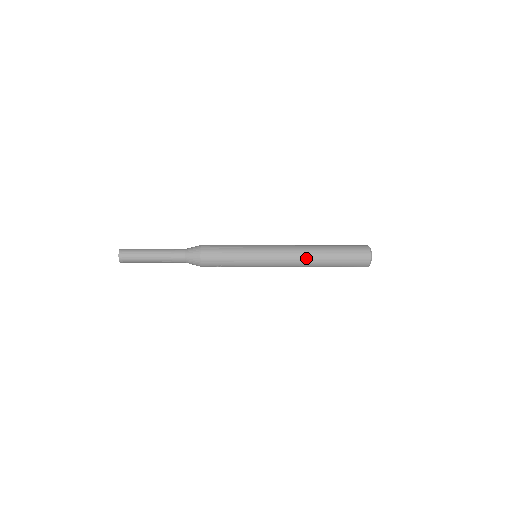
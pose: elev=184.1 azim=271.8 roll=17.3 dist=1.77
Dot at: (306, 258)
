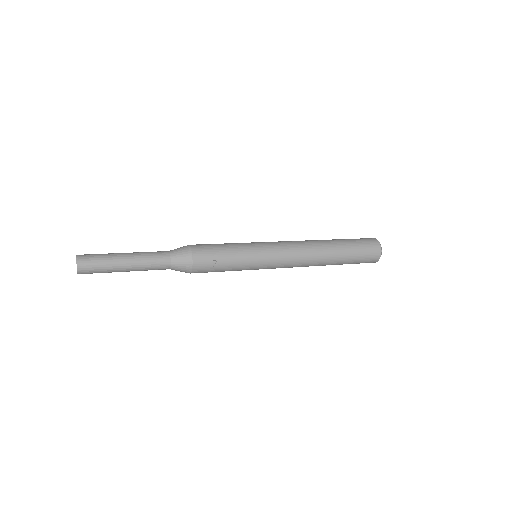
Dot at: (314, 245)
